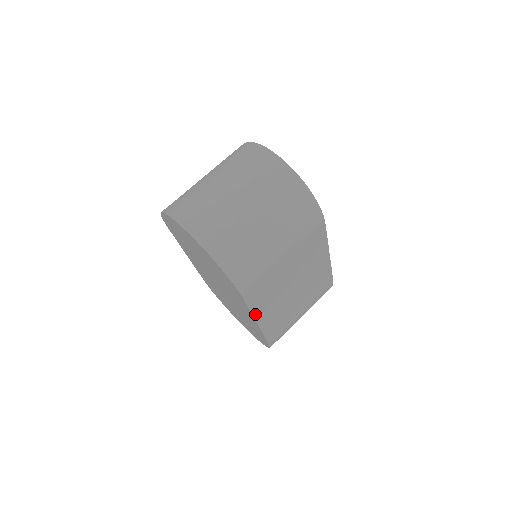
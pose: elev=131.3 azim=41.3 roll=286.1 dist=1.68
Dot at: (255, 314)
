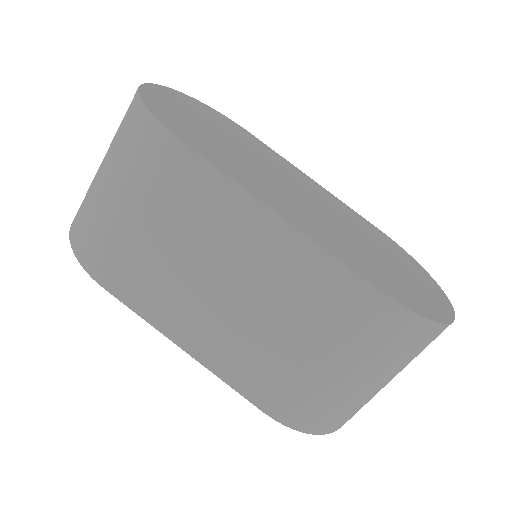
Dot at: (158, 325)
